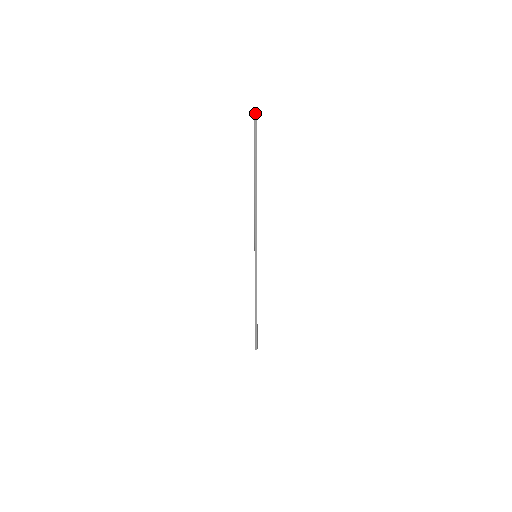
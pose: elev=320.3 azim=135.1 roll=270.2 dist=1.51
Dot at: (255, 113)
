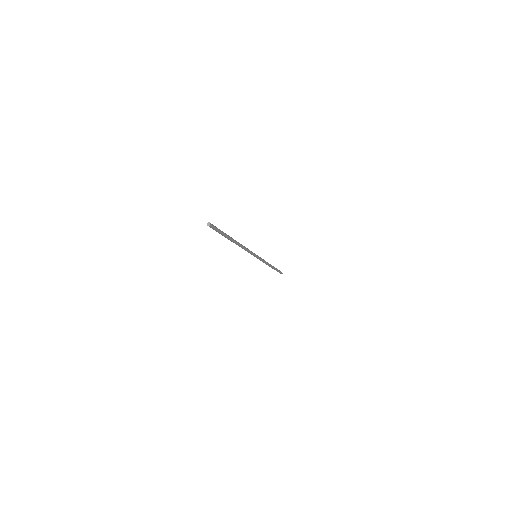
Dot at: (208, 225)
